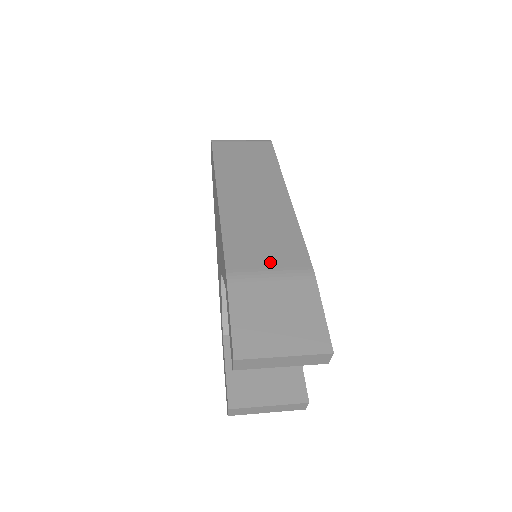
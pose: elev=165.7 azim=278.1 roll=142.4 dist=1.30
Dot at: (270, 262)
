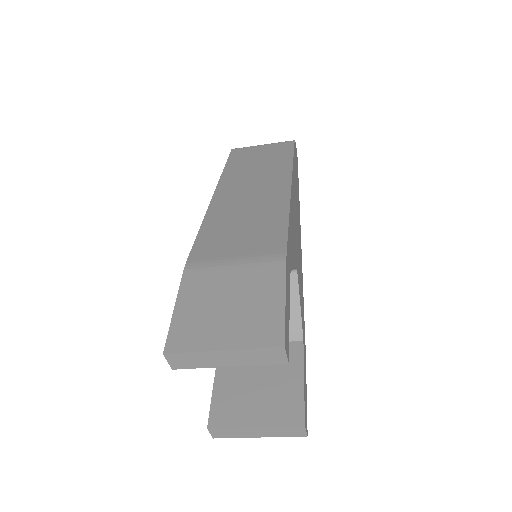
Dot at: (239, 250)
